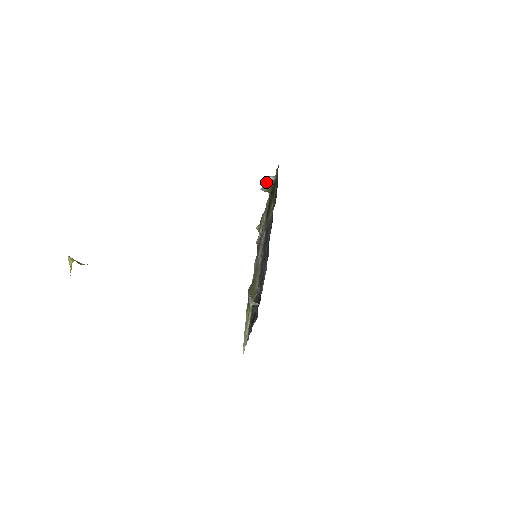
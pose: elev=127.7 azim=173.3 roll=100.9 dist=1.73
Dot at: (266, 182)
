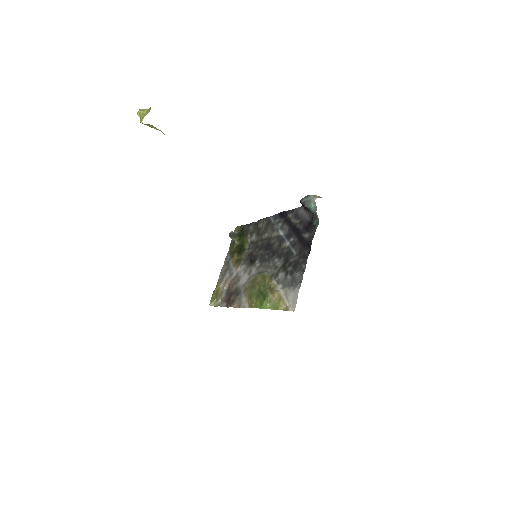
Dot at: (231, 234)
